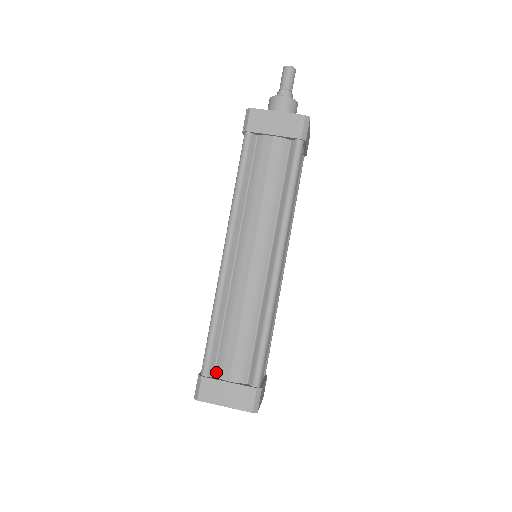
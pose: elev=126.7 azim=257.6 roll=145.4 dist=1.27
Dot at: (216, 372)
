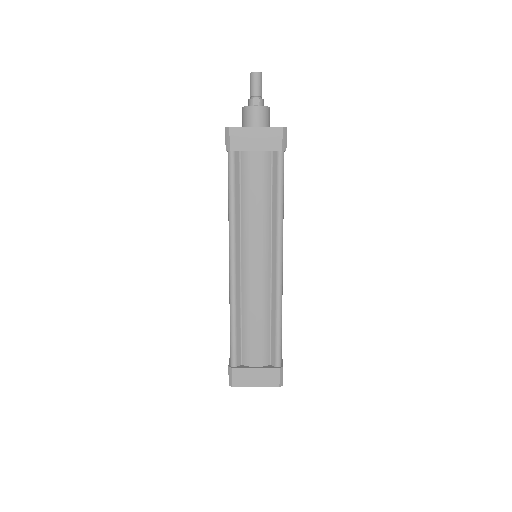
Dot at: (243, 361)
